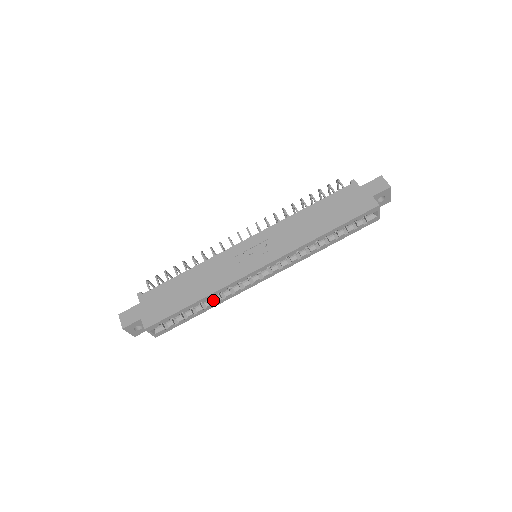
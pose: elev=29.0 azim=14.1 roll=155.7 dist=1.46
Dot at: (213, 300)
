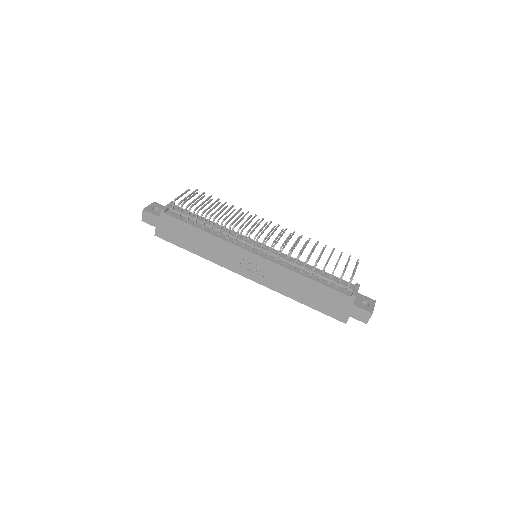
Dot at: occluded
